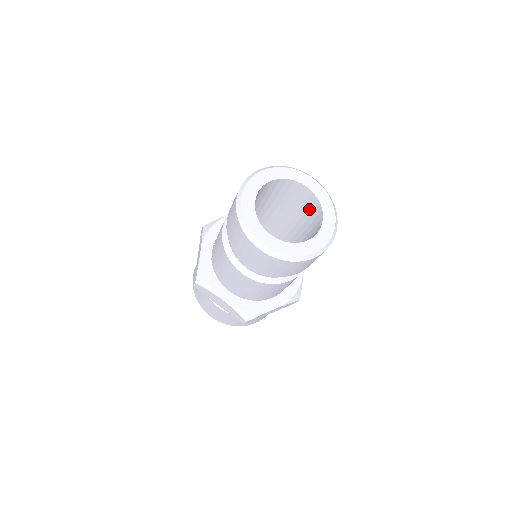
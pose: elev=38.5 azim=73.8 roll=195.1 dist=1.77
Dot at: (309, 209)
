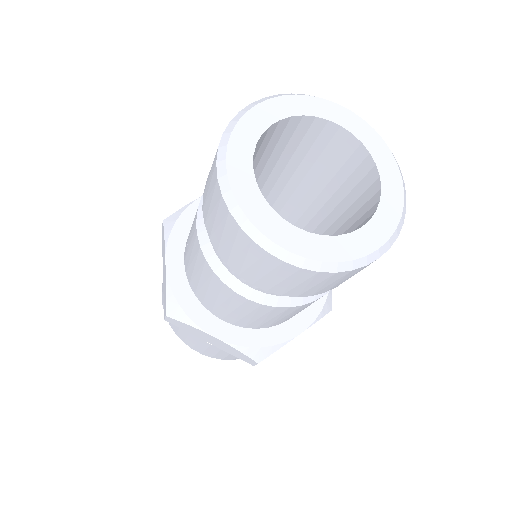
Dot at: (344, 166)
